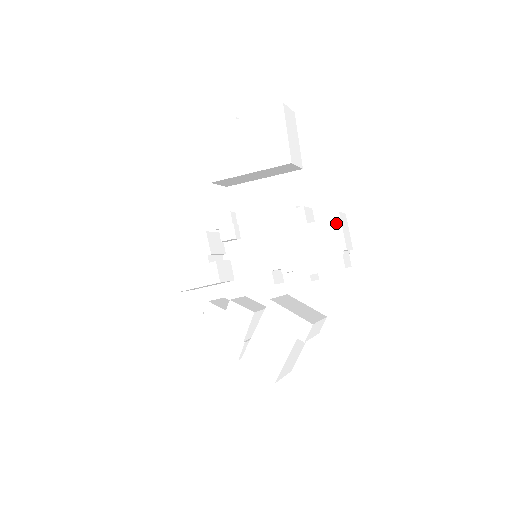
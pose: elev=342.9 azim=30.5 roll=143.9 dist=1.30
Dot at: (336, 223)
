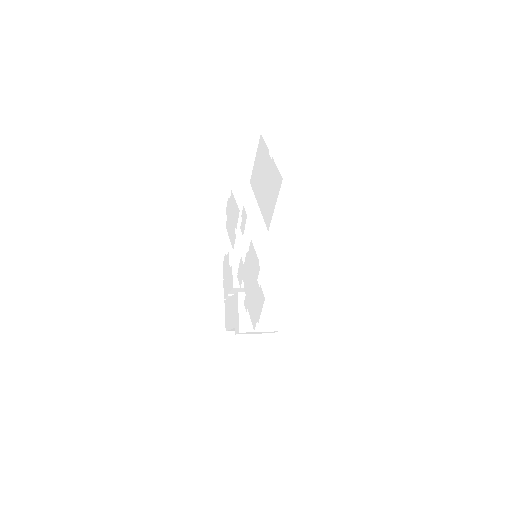
Dot at: (262, 302)
